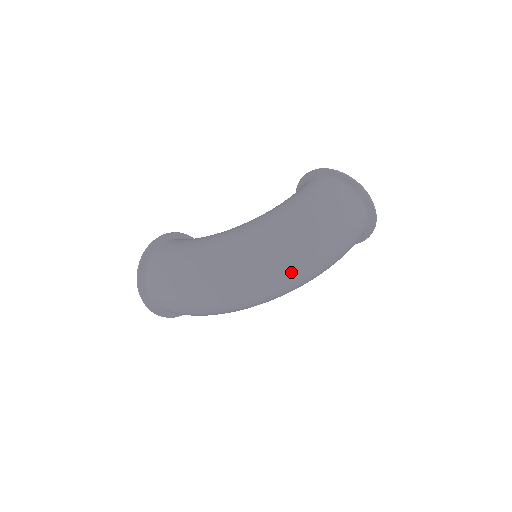
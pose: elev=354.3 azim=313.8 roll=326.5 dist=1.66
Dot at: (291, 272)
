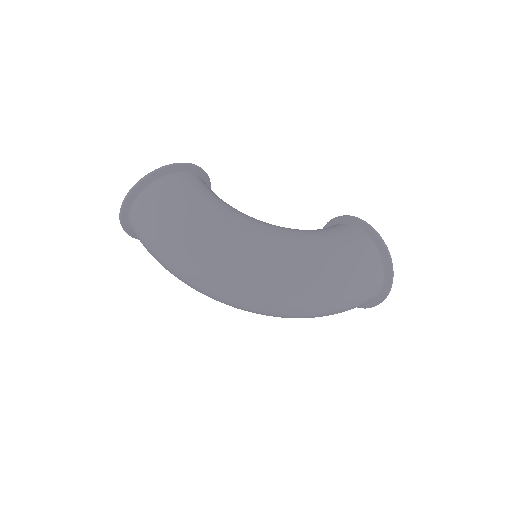
Dot at: (278, 309)
